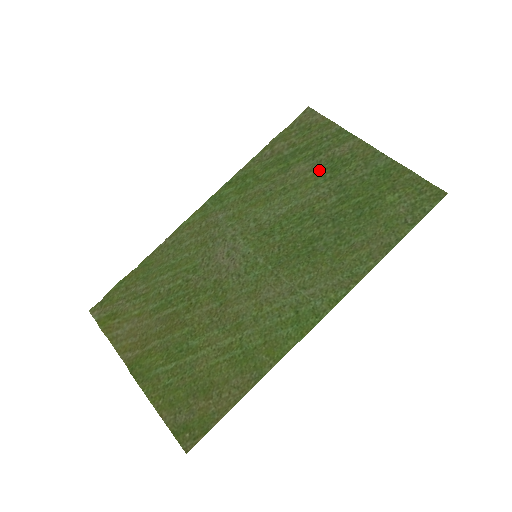
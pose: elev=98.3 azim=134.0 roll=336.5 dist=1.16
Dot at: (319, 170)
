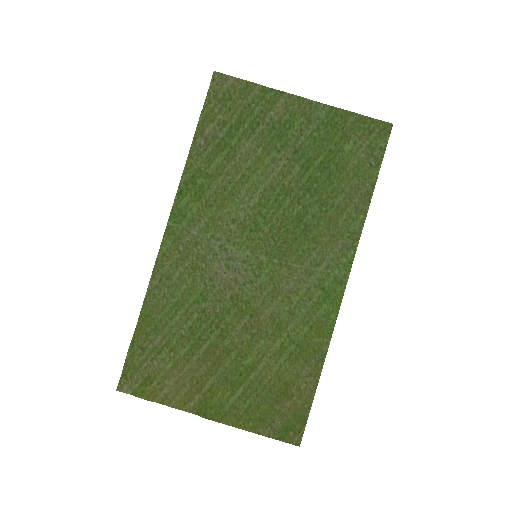
Dot at: (266, 143)
